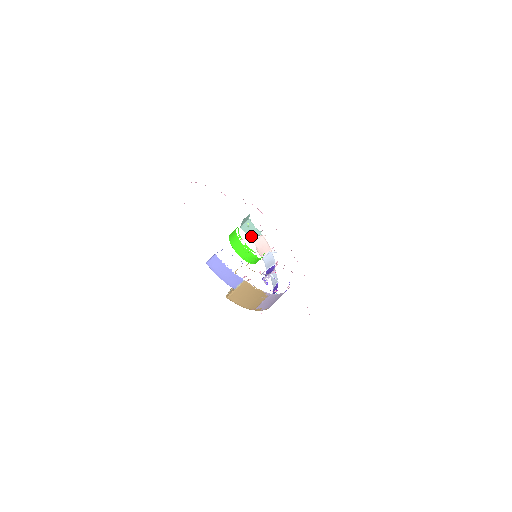
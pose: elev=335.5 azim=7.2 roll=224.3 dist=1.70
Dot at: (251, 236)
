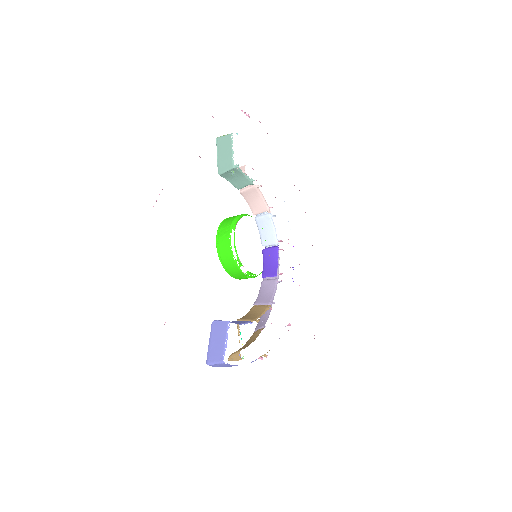
Dot at: (236, 184)
